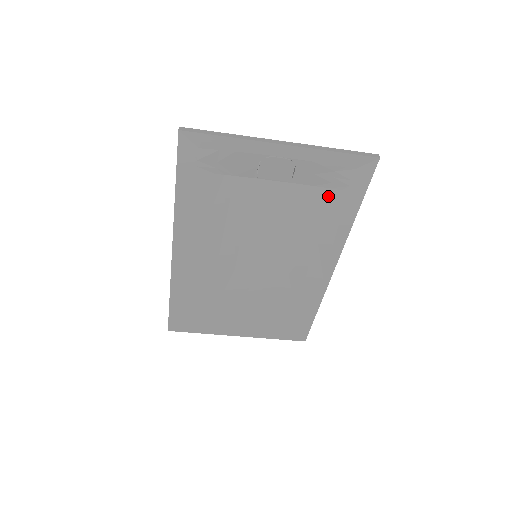
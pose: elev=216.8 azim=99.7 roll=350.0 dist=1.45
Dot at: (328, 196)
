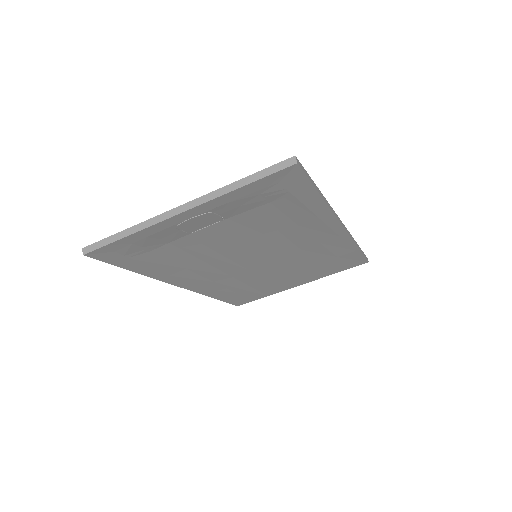
Dot at: (275, 206)
